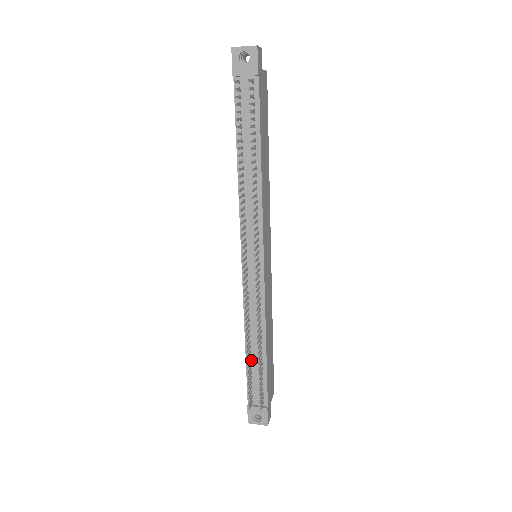
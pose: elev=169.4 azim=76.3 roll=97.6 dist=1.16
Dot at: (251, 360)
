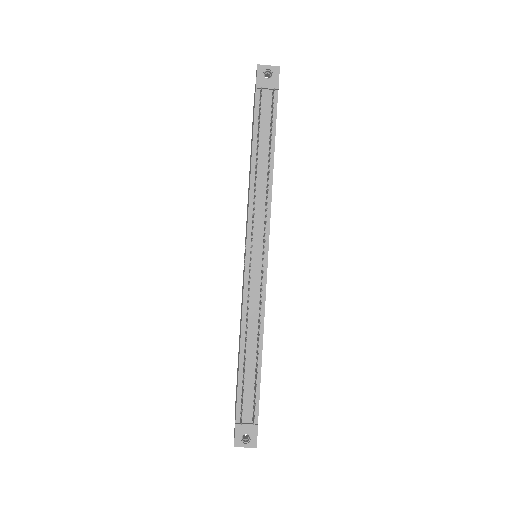
Dot at: (245, 367)
